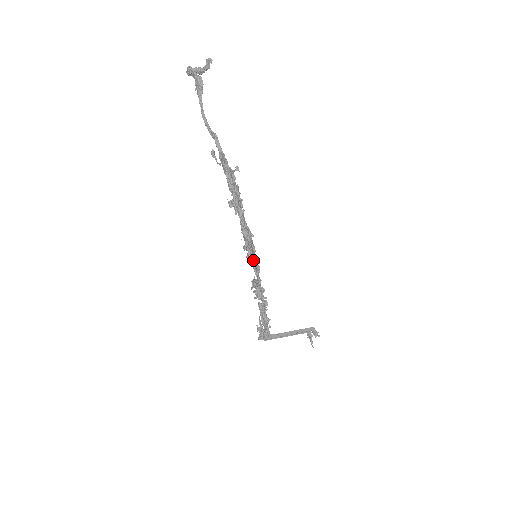
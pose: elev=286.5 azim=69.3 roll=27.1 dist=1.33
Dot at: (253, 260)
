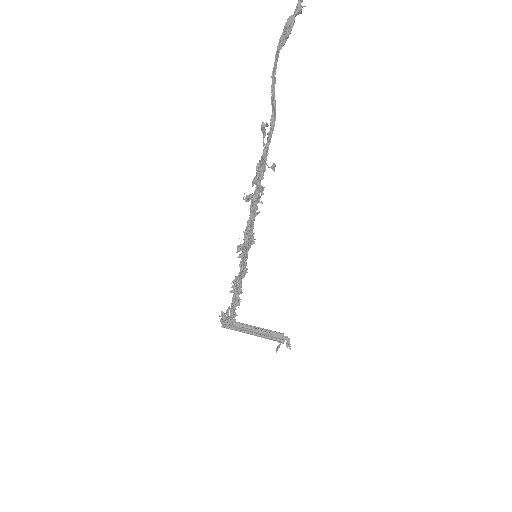
Dot at: (240, 265)
